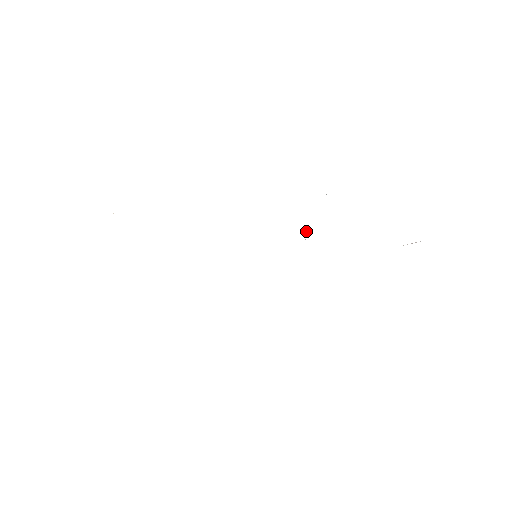
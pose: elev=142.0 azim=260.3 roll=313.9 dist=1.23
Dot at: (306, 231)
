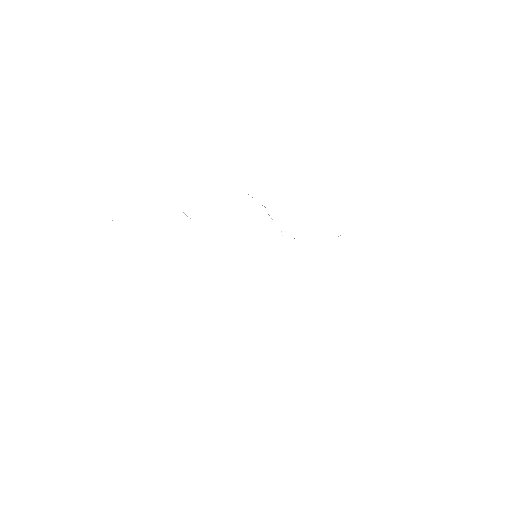
Dot at: (281, 232)
